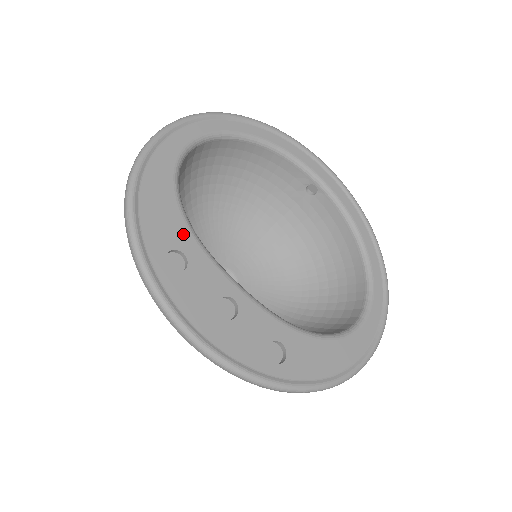
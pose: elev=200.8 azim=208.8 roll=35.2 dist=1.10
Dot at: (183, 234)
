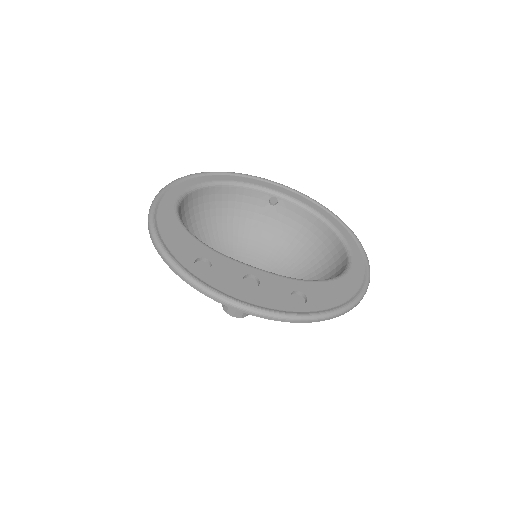
Dot at: (200, 248)
